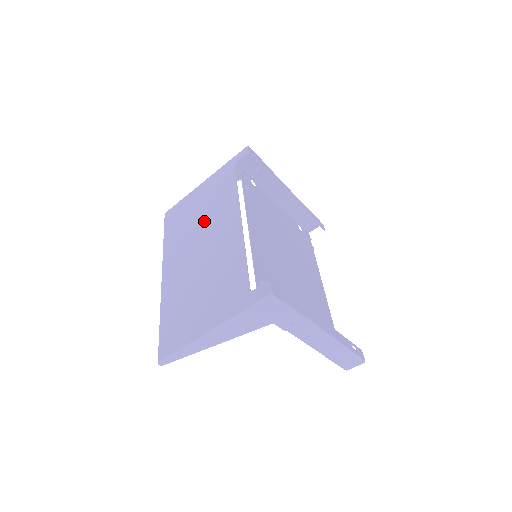
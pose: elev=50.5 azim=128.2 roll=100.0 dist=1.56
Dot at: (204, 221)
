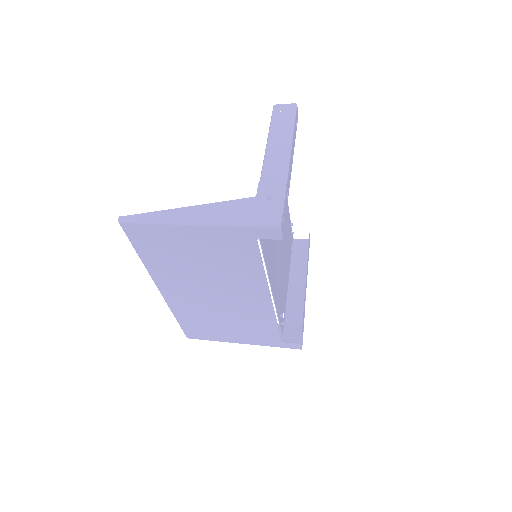
Dot at: (214, 275)
